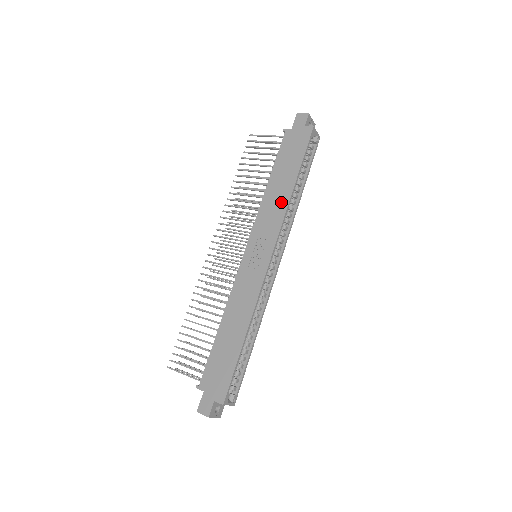
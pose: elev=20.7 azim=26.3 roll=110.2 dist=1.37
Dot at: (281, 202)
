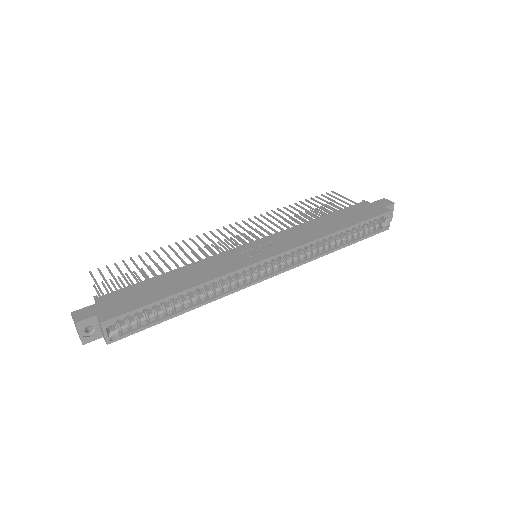
Dot at: (317, 233)
